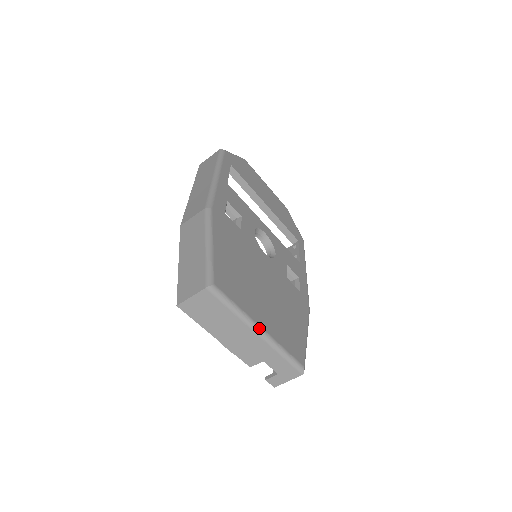
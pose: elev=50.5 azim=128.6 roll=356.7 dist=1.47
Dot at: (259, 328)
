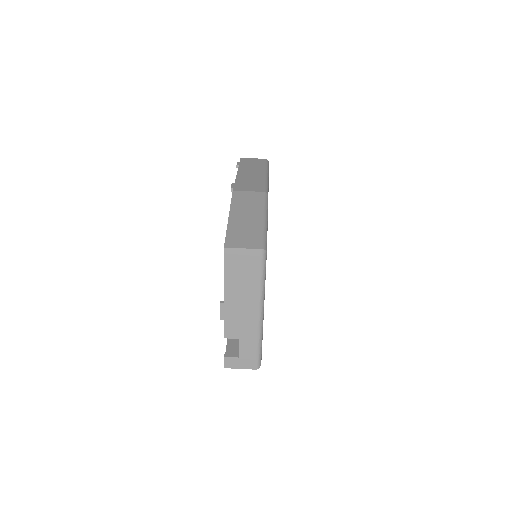
Dot at: (263, 309)
